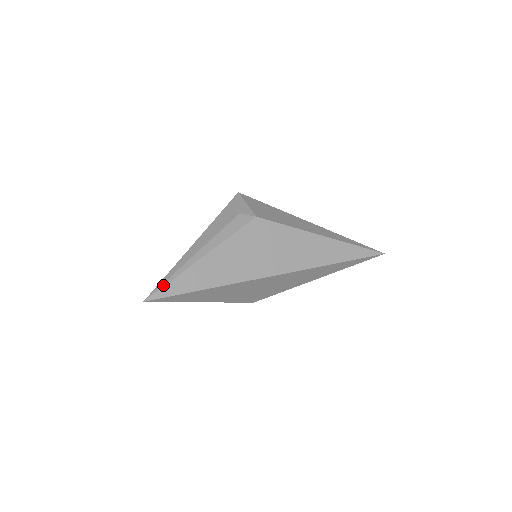
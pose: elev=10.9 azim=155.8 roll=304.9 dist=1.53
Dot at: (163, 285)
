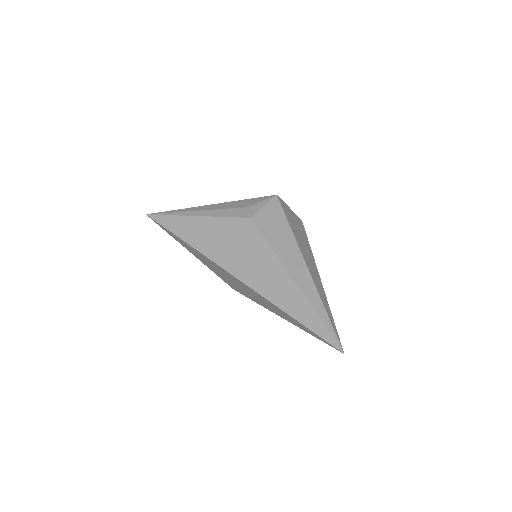
Dot at: (162, 214)
